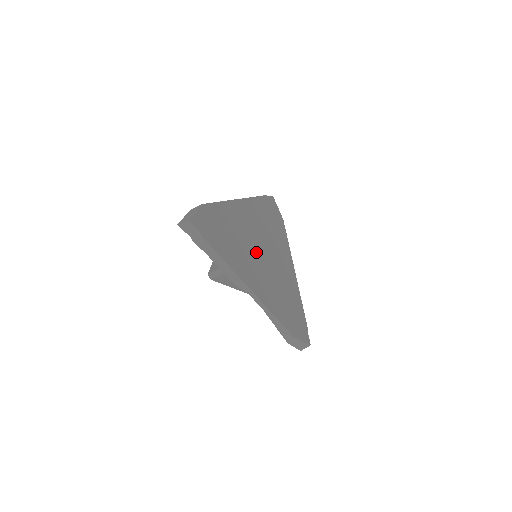
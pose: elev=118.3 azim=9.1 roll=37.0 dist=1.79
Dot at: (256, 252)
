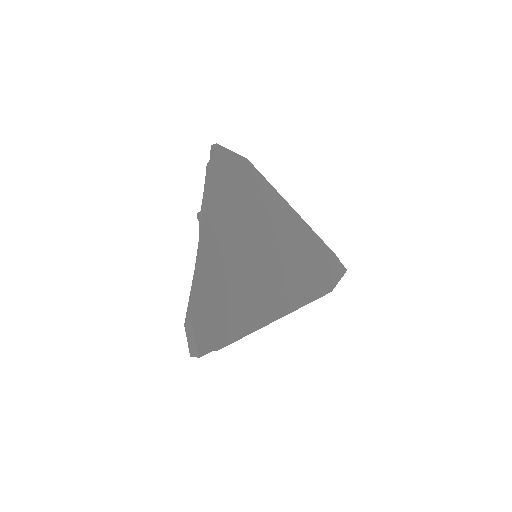
Dot at: (257, 268)
